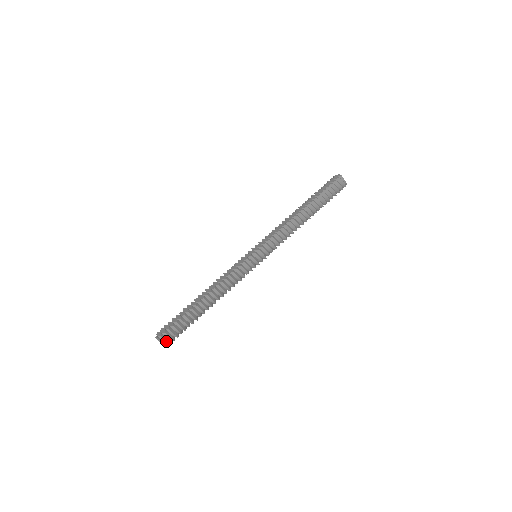
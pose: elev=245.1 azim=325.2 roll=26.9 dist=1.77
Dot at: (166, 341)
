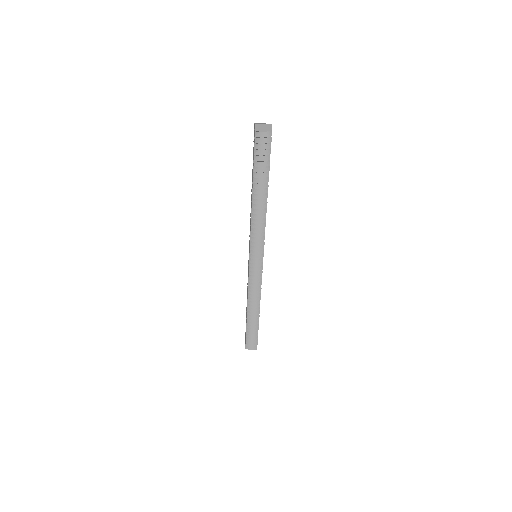
Dot at: occluded
